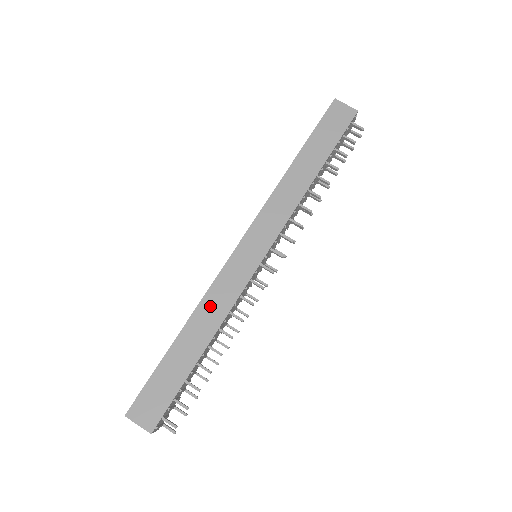
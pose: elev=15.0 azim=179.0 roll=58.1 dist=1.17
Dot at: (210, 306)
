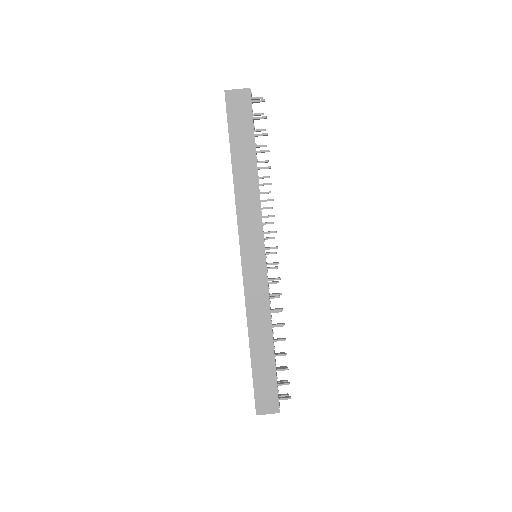
Dot at: (255, 317)
